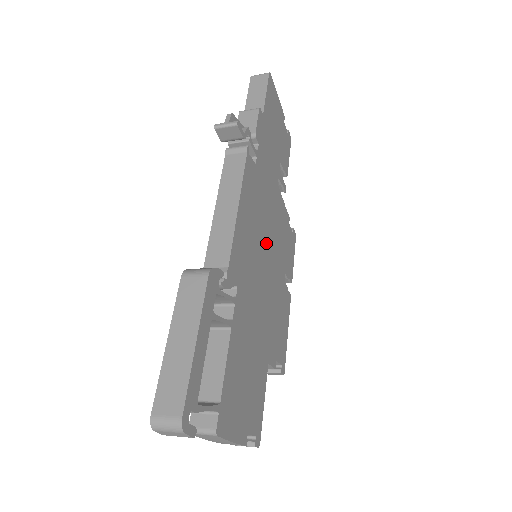
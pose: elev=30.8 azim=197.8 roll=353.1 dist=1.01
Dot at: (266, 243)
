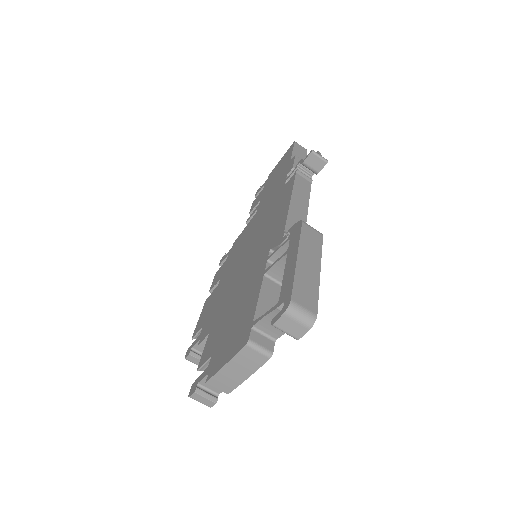
Dot at: occluded
